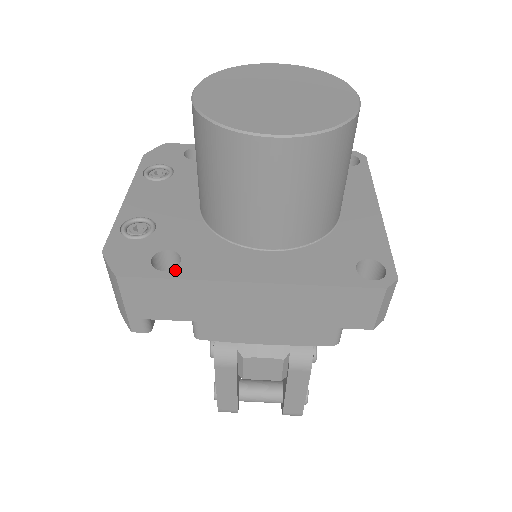
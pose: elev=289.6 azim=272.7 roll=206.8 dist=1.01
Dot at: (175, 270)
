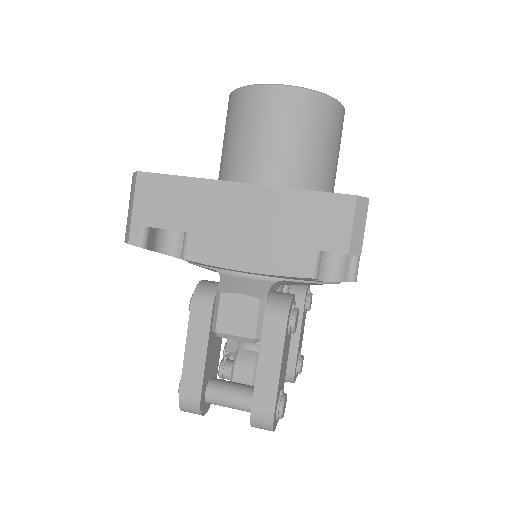
Dot at: occluded
